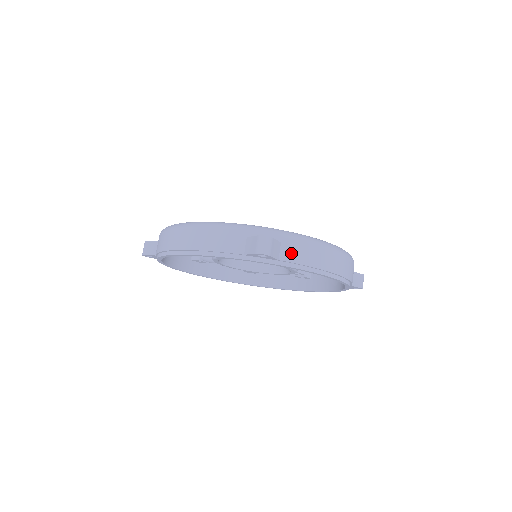
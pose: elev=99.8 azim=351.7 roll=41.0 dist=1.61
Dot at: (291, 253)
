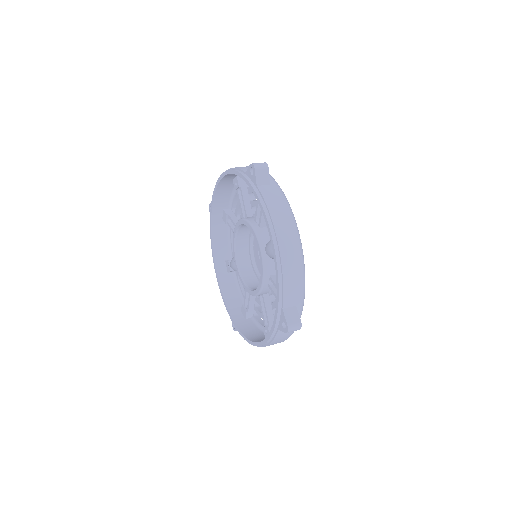
Dot at: (268, 192)
